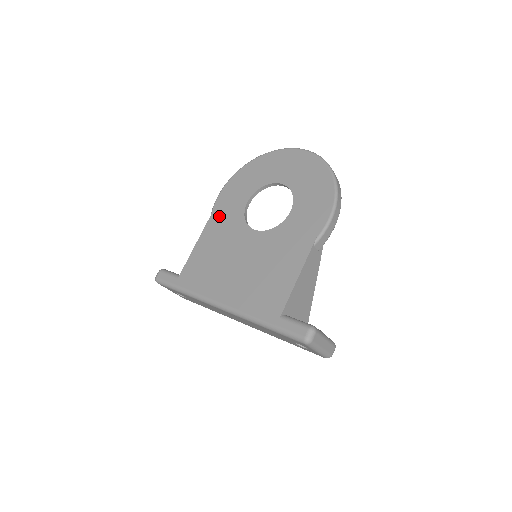
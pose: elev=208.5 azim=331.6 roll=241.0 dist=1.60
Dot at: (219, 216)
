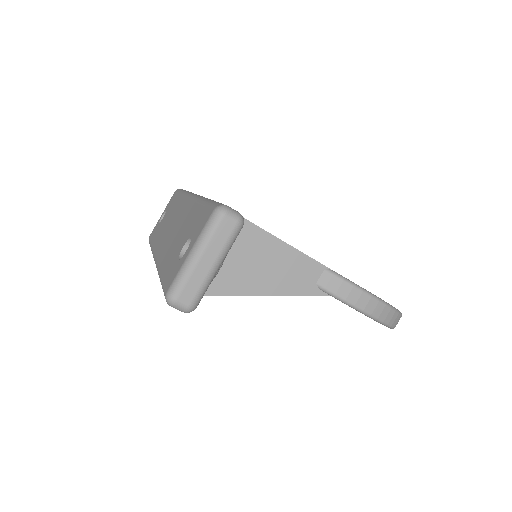
Dot at: occluded
